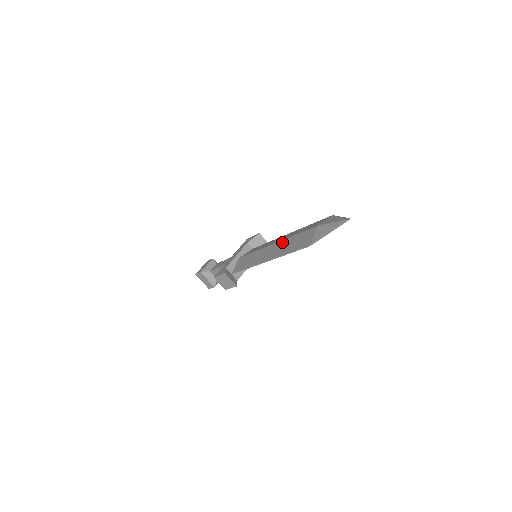
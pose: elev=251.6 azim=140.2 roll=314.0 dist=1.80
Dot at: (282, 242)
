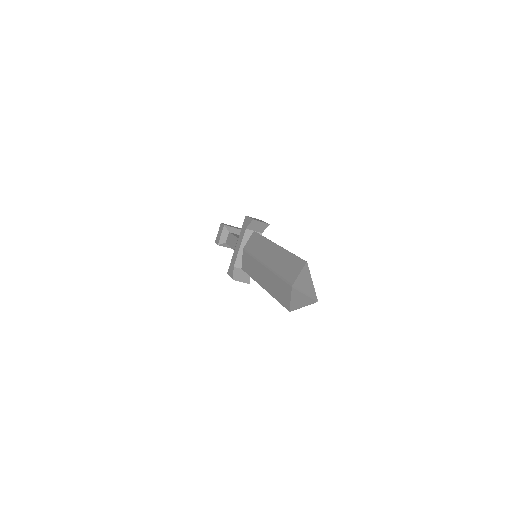
Dot at: (269, 273)
